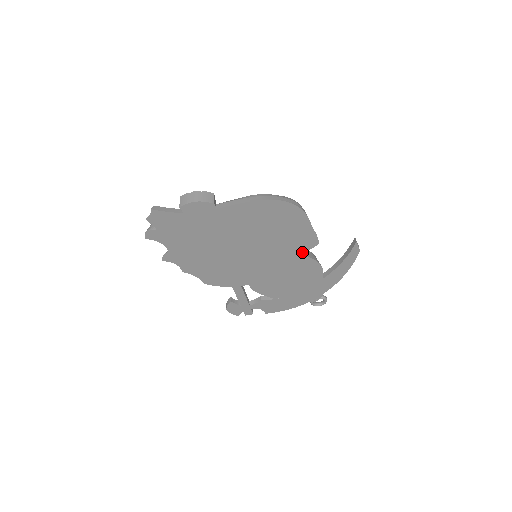
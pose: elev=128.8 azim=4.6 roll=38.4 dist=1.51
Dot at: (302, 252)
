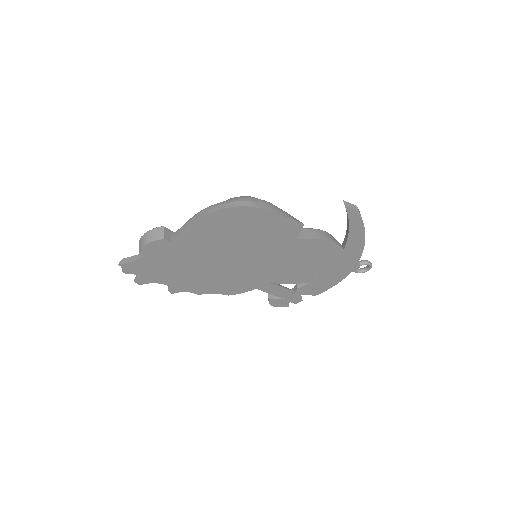
Dot at: (294, 238)
